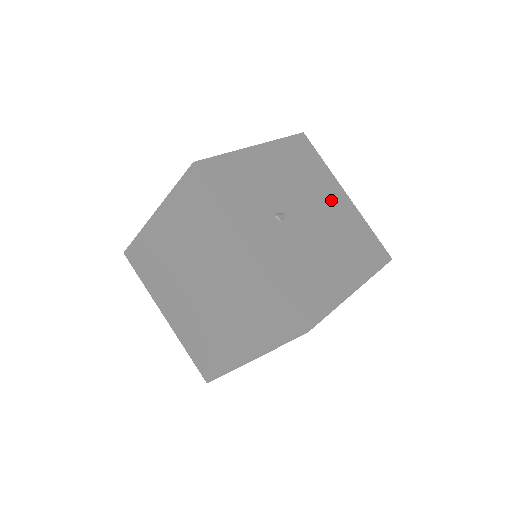
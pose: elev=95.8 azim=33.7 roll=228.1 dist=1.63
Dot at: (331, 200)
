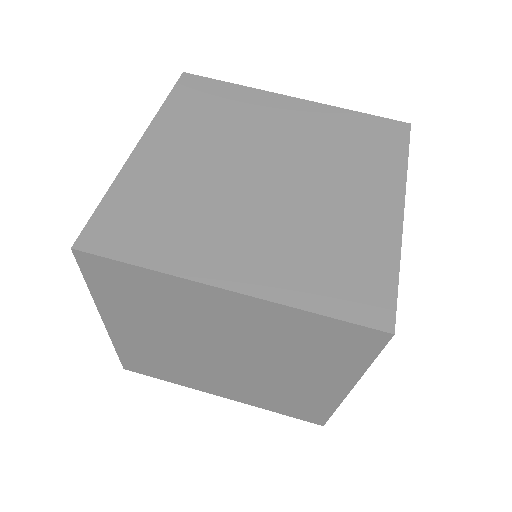
Dot at: occluded
